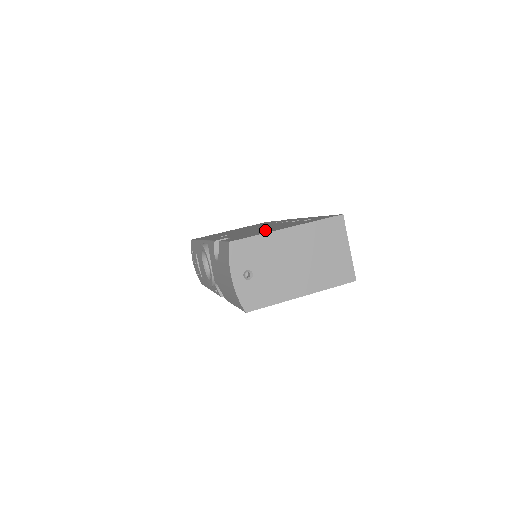
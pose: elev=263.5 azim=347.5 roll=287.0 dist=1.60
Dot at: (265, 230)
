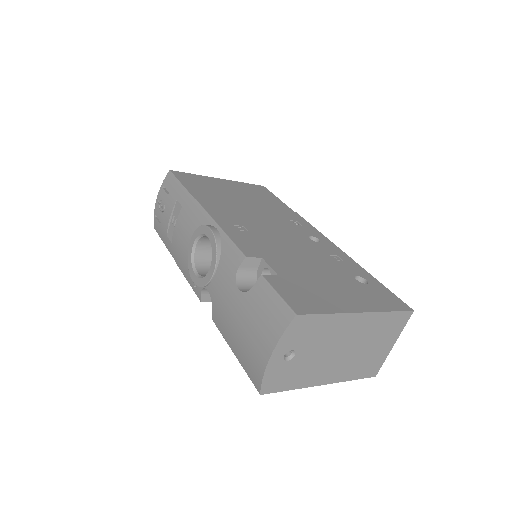
Dot at: (319, 282)
